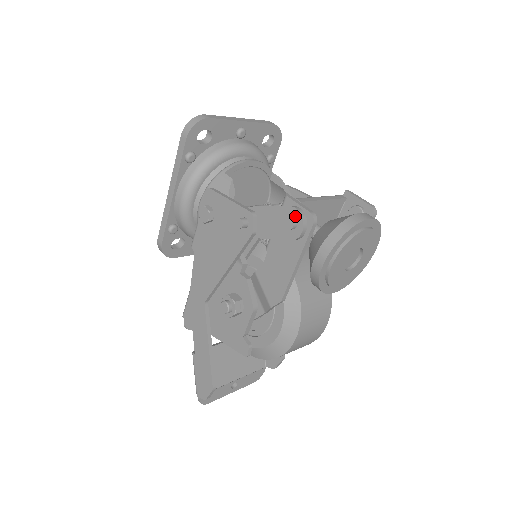
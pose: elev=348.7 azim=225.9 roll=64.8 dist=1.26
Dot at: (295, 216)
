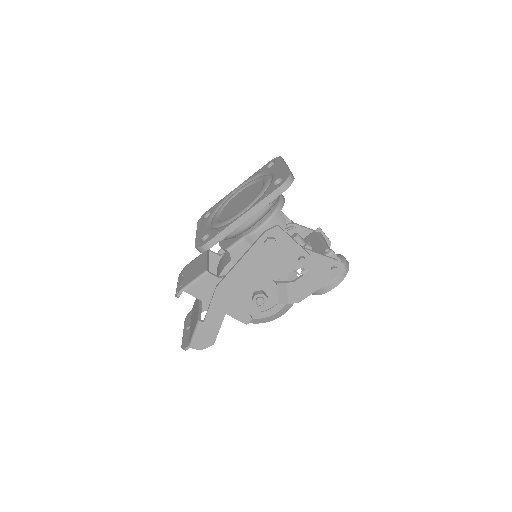
Dot at: (338, 266)
